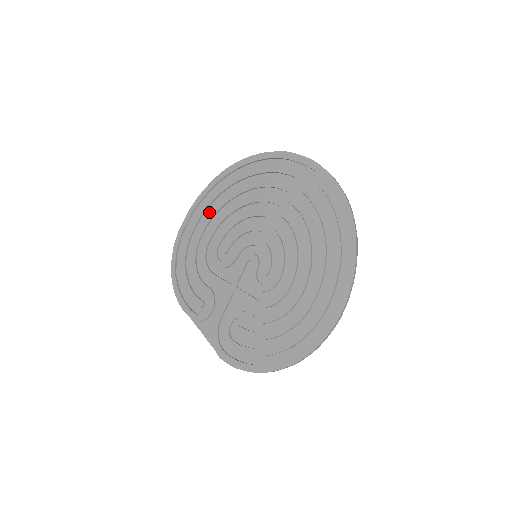
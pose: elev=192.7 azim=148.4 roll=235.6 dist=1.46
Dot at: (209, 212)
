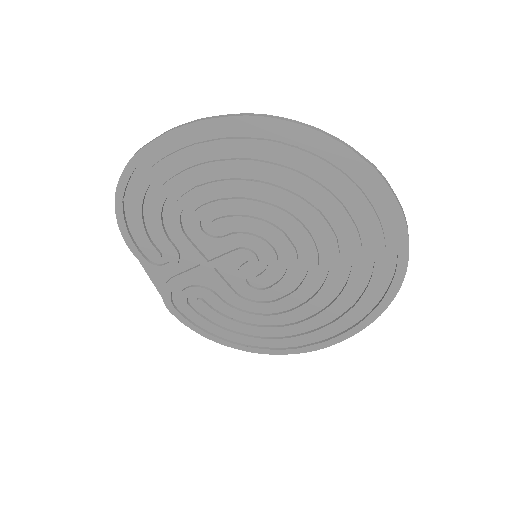
Dot at: (208, 158)
